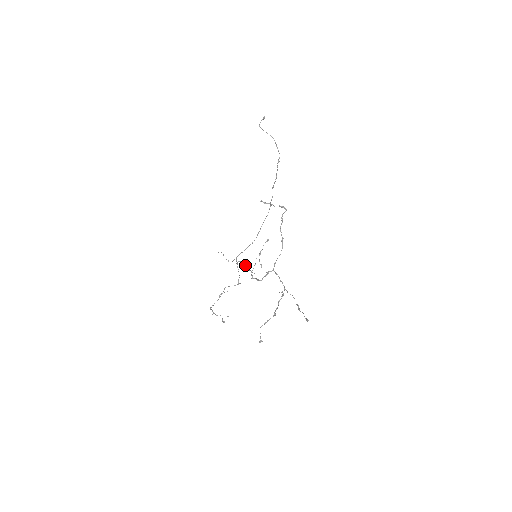
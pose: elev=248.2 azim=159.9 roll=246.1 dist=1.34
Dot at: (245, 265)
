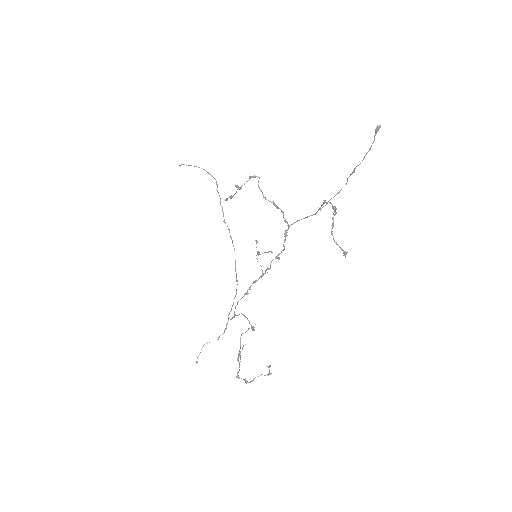
Dot at: (248, 293)
